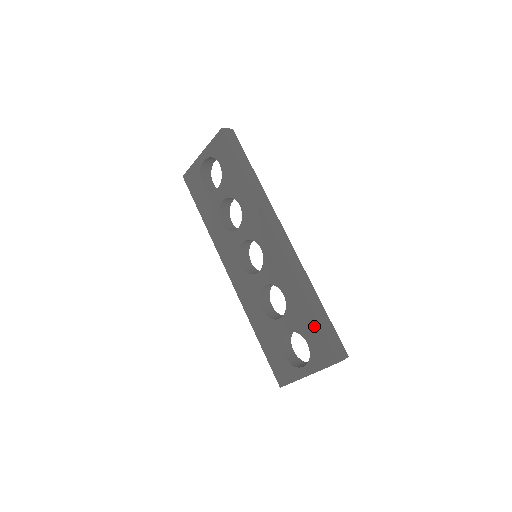
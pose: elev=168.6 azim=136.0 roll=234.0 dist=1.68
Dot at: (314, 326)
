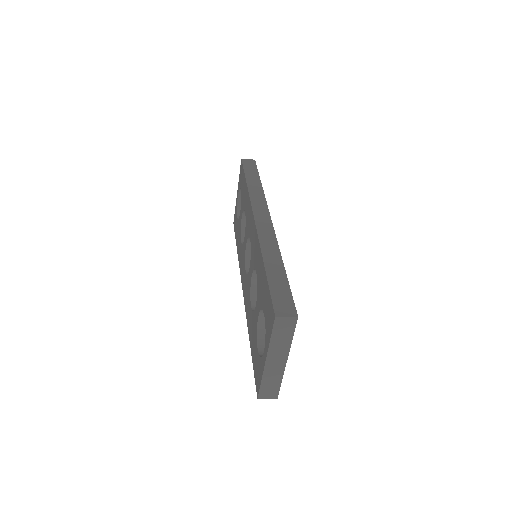
Dot at: (266, 288)
